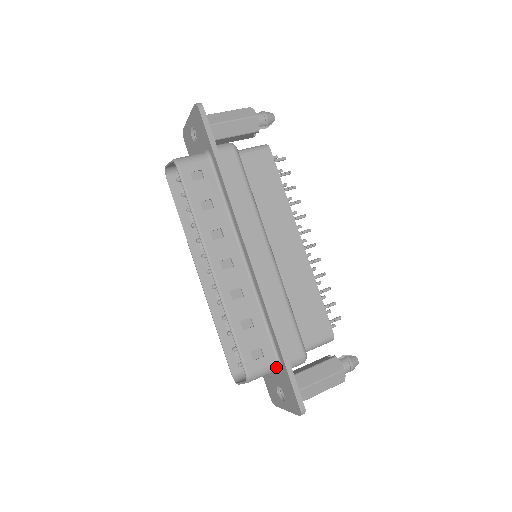
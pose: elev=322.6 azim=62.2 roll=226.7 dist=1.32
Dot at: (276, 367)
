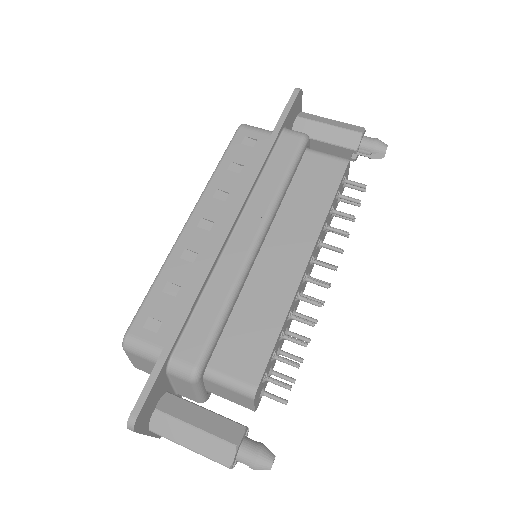
Dot at: occluded
